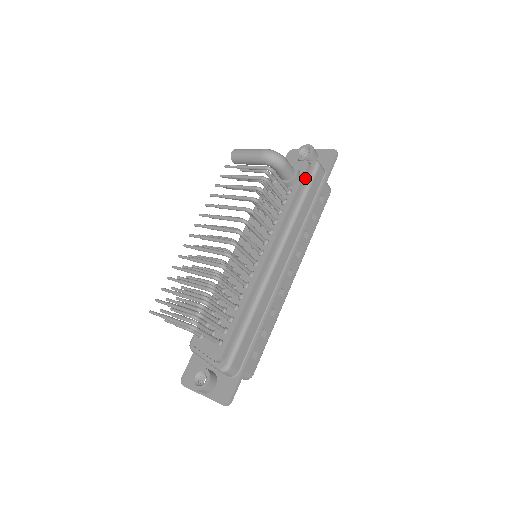
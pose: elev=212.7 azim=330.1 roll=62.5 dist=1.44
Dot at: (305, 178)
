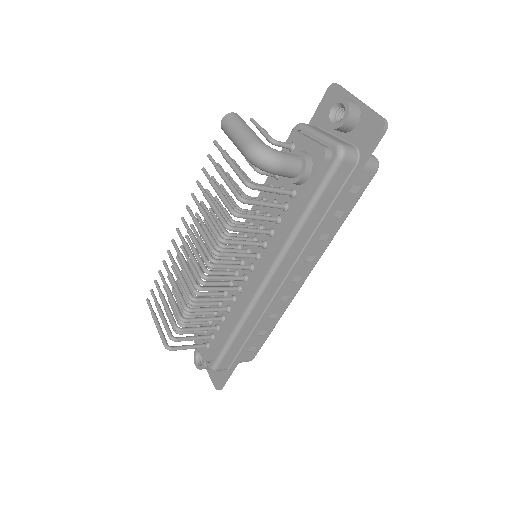
Dot at: (319, 176)
